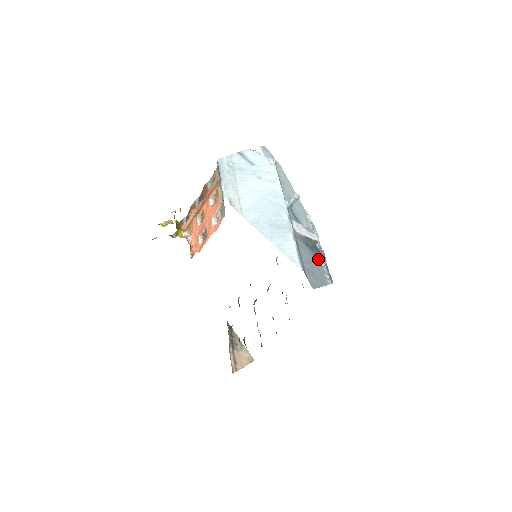
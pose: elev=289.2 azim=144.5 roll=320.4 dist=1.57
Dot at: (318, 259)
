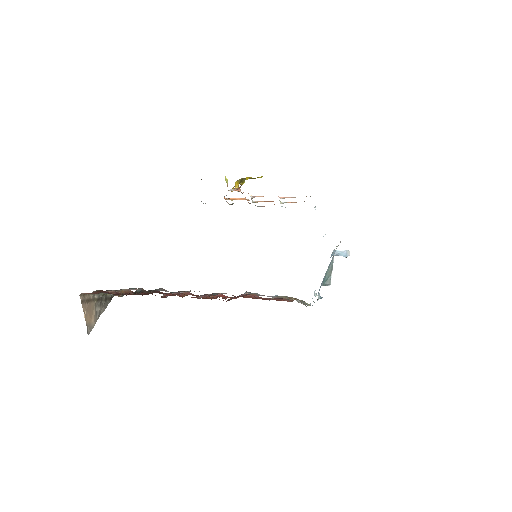
Dot at: occluded
